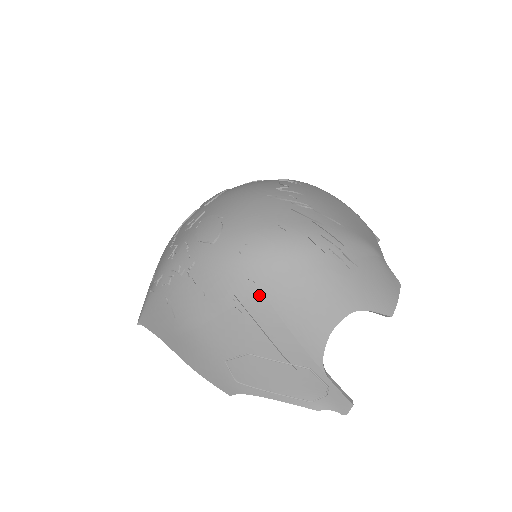
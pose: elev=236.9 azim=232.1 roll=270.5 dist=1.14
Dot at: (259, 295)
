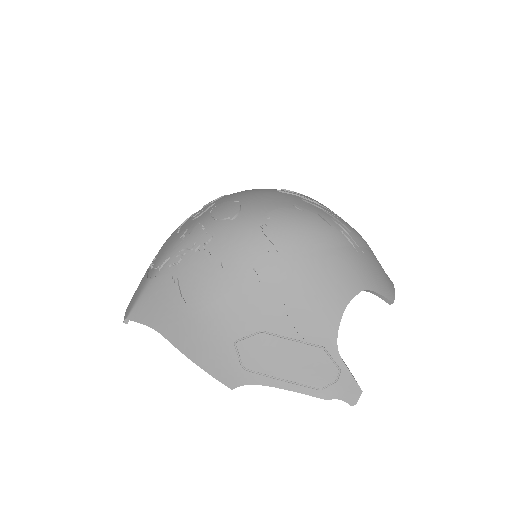
Dot at: (280, 264)
